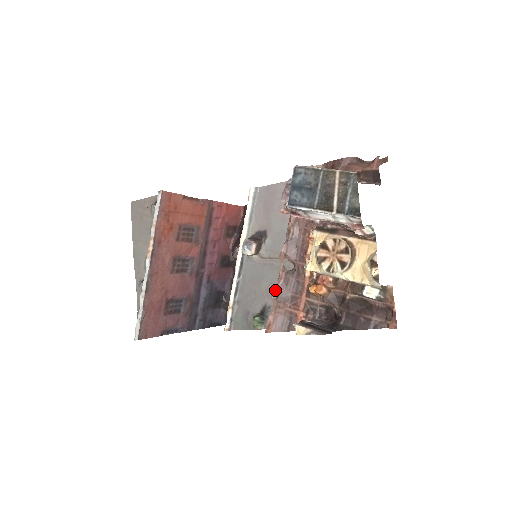
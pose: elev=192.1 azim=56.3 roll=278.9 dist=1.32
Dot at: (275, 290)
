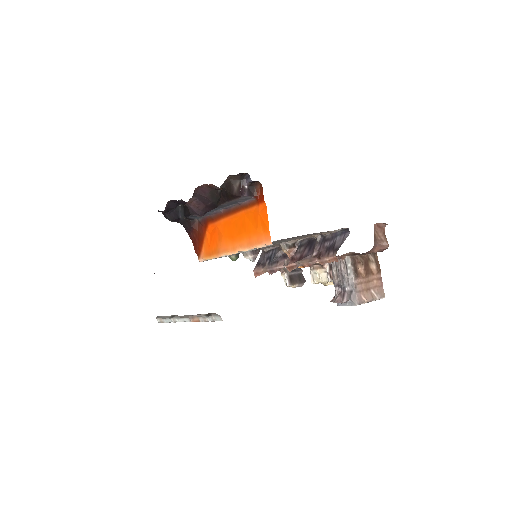
Dot at: (274, 272)
